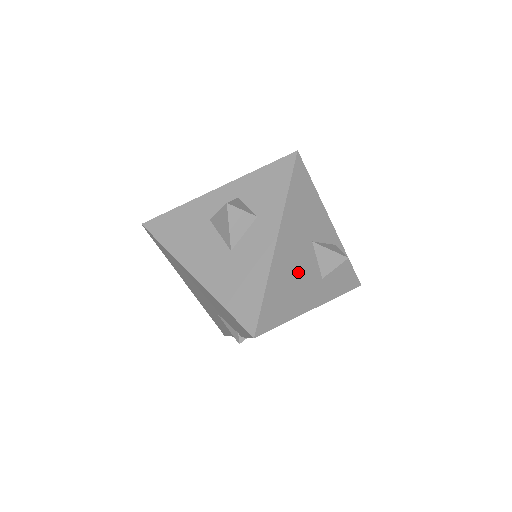
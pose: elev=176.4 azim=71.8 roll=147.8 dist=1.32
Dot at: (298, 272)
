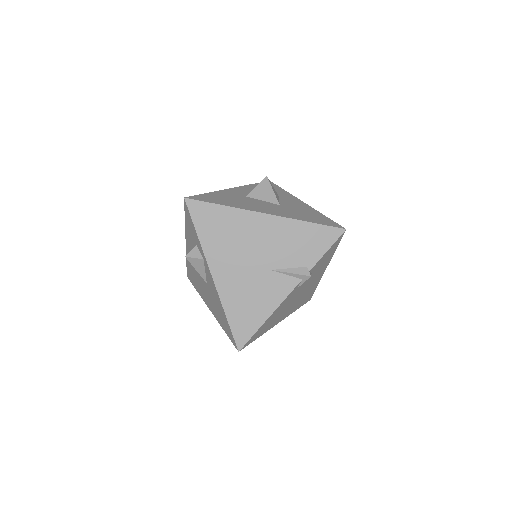
Dot at: occluded
